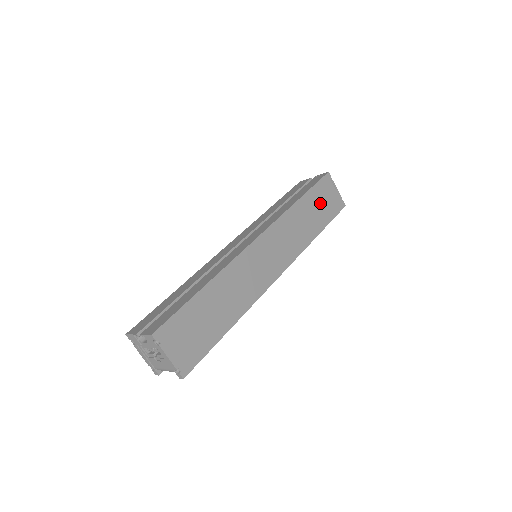
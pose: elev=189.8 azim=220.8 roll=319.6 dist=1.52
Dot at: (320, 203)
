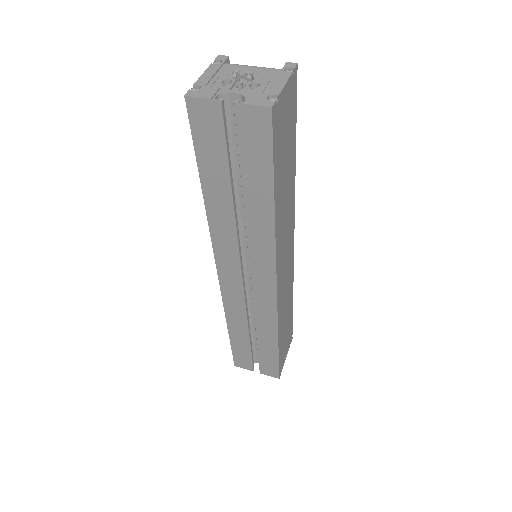
Dot at: (284, 151)
